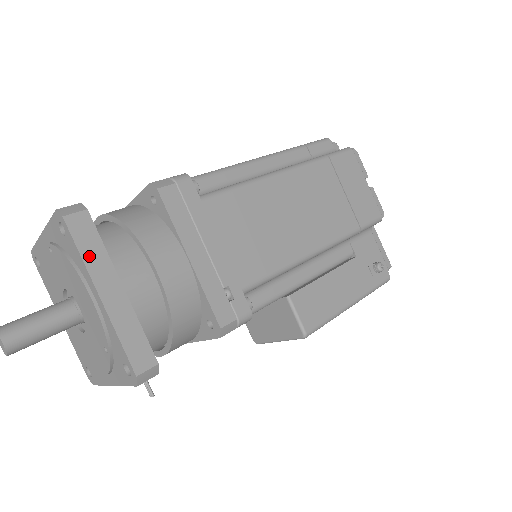
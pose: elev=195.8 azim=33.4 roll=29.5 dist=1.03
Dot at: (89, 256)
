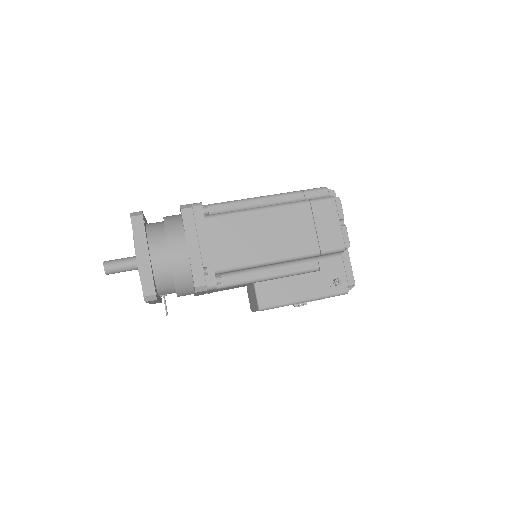
Dot at: (137, 237)
